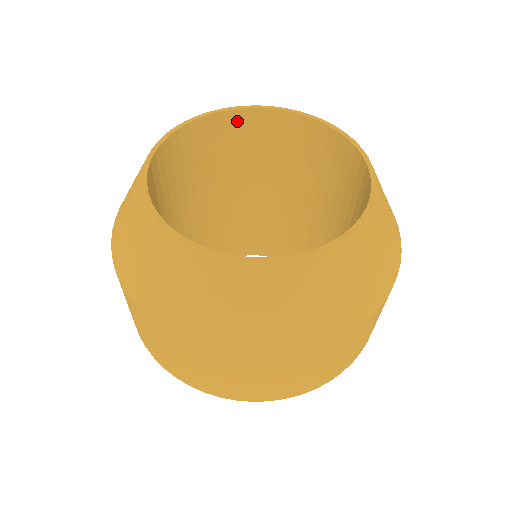
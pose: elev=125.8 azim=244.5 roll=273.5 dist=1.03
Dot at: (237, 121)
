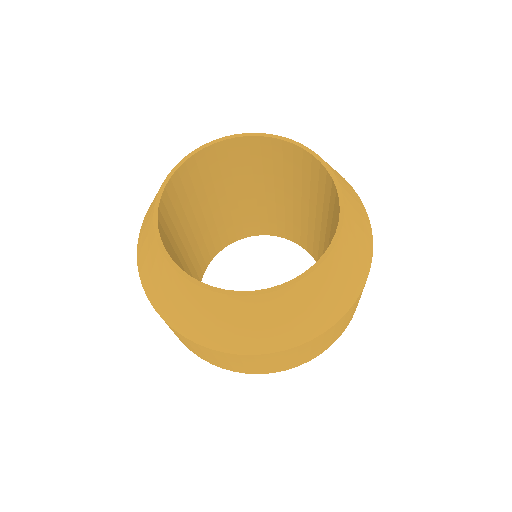
Dot at: (292, 151)
